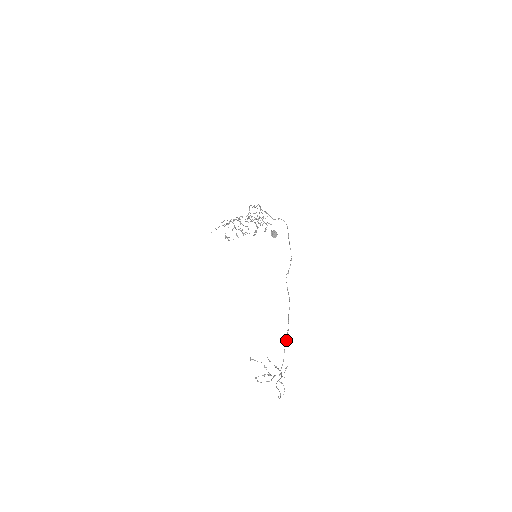
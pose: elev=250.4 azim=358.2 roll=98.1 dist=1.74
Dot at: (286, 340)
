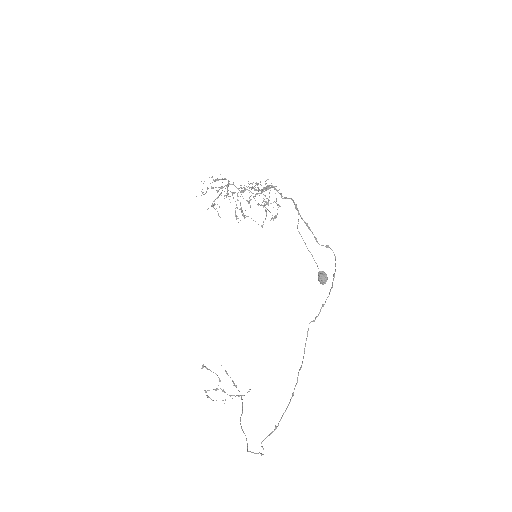
Dot at: occluded
